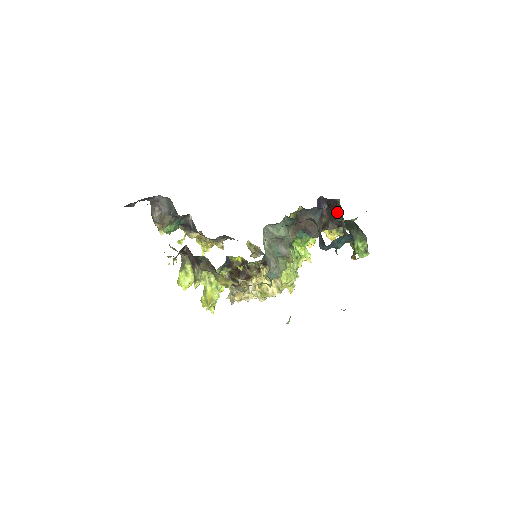
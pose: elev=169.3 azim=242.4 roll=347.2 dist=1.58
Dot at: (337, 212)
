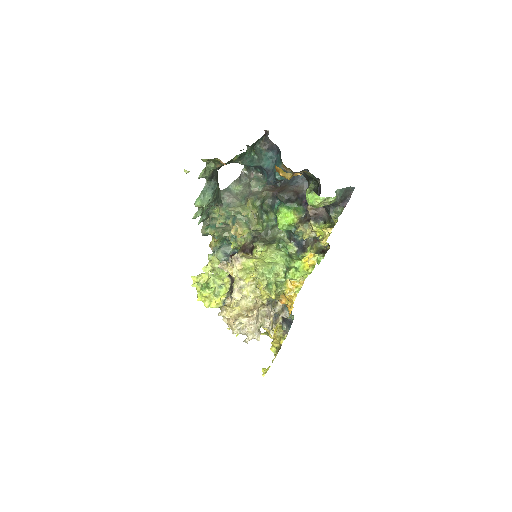
Dot at: occluded
